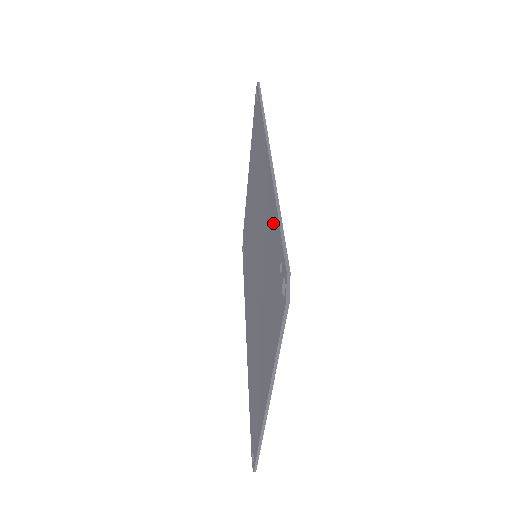
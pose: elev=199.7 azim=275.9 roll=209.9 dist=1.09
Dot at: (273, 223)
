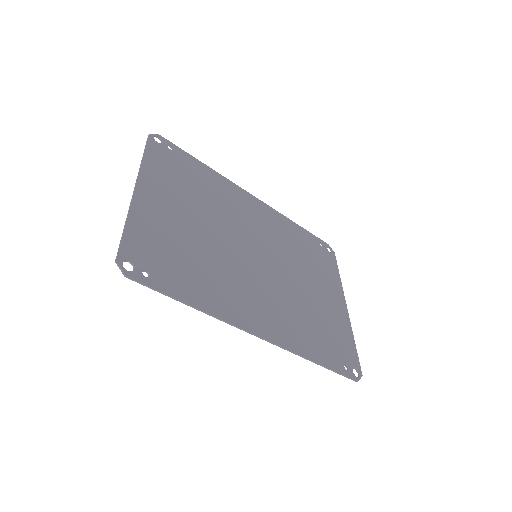
Dot at: (203, 172)
